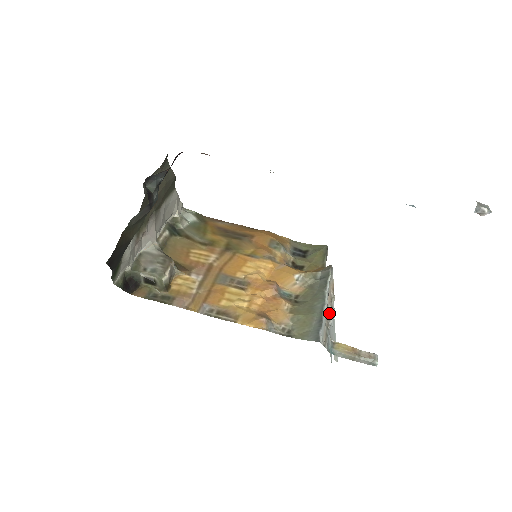
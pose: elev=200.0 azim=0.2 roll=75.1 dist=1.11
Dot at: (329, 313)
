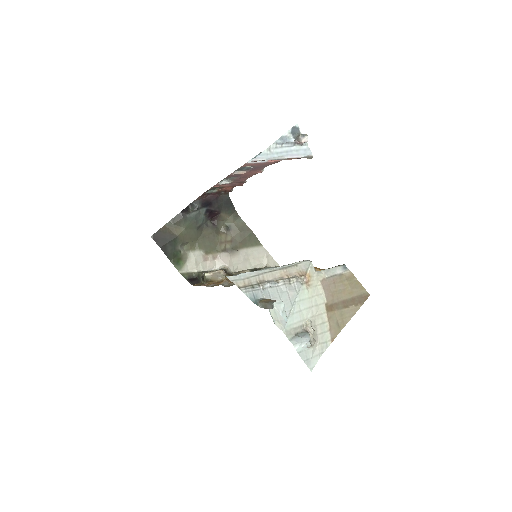
Dot at: (274, 281)
